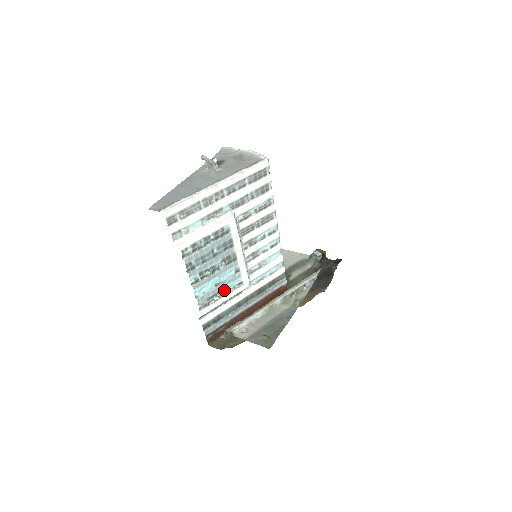
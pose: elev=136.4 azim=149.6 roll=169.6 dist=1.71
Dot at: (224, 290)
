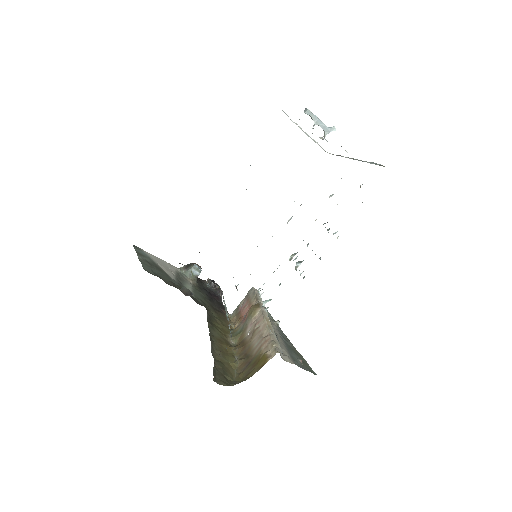
Dot at: occluded
